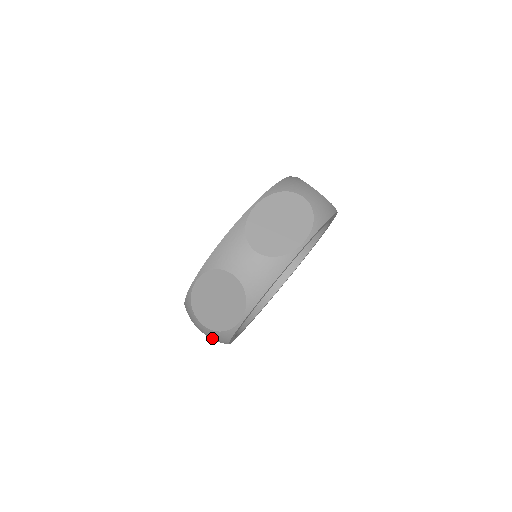
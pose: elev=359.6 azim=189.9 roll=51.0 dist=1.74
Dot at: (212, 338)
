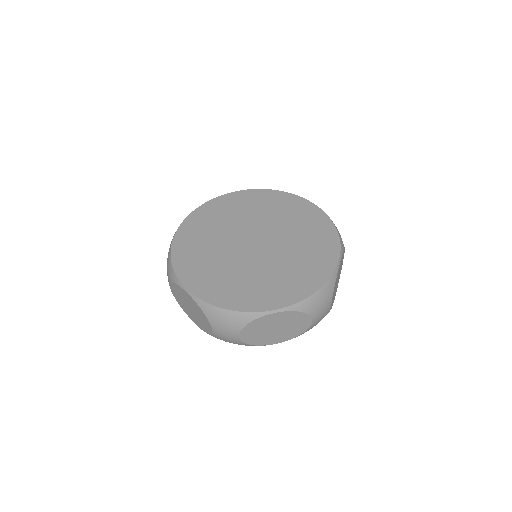
Dot at: (219, 337)
